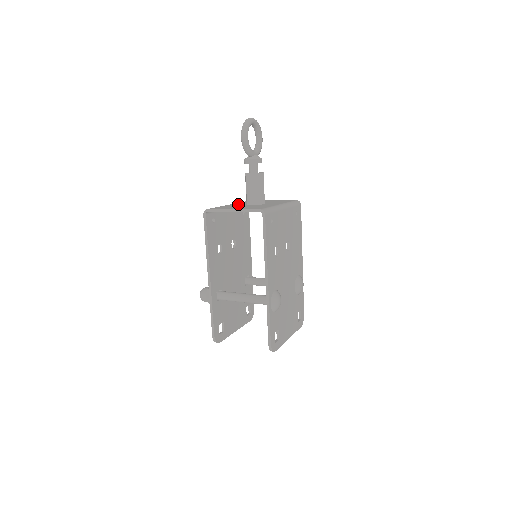
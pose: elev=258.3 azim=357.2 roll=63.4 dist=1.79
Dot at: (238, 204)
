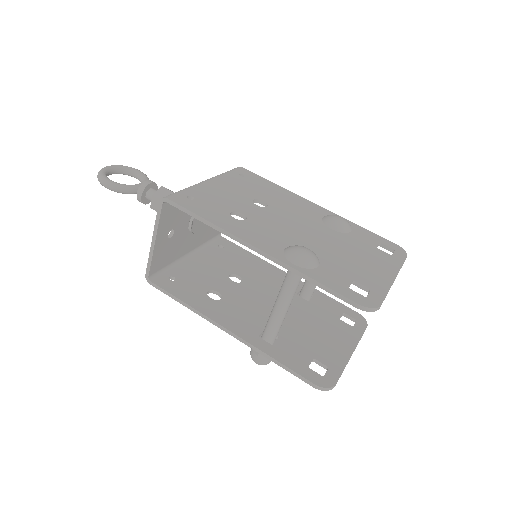
Dot at: occluded
